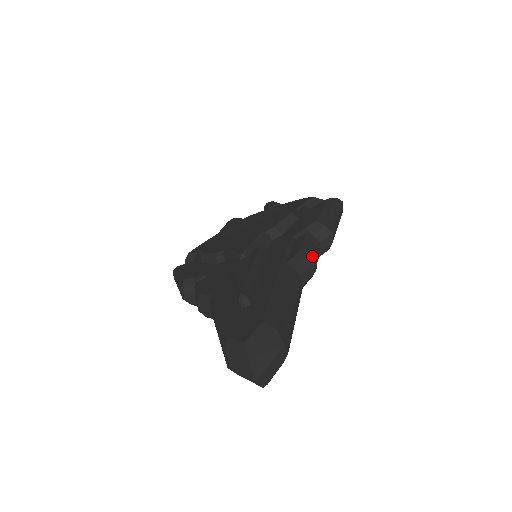
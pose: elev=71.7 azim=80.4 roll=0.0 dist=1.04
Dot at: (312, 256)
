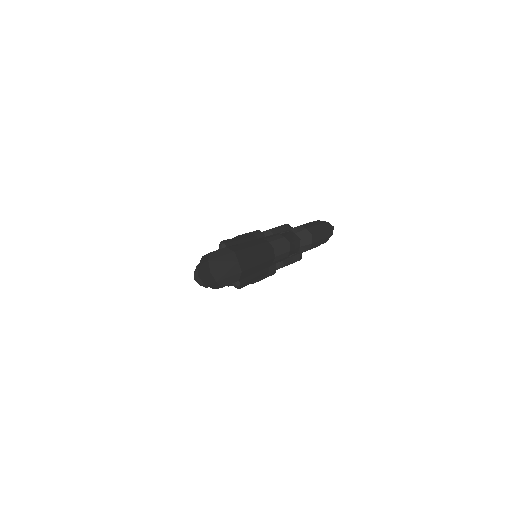
Dot at: (287, 240)
